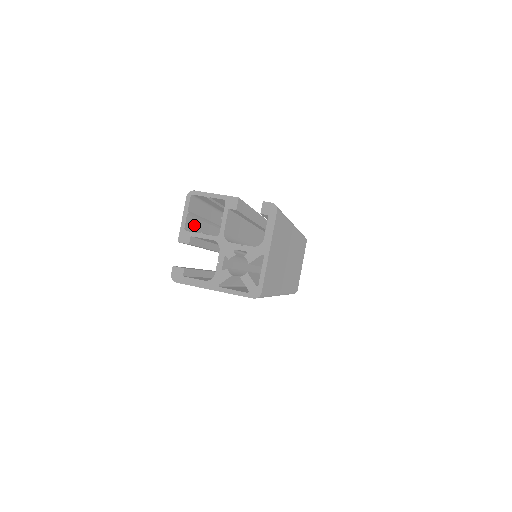
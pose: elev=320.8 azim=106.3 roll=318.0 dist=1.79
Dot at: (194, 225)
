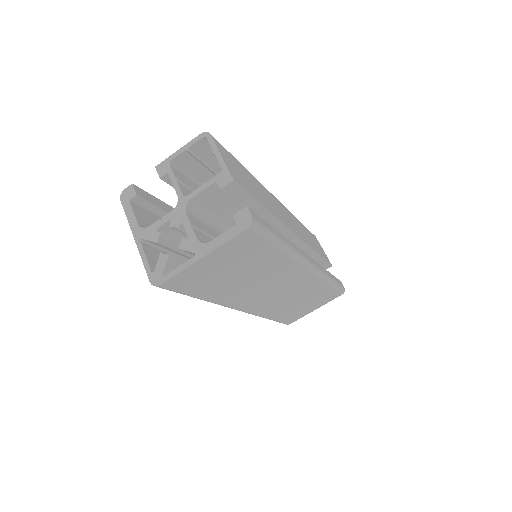
Dot at: (194, 168)
